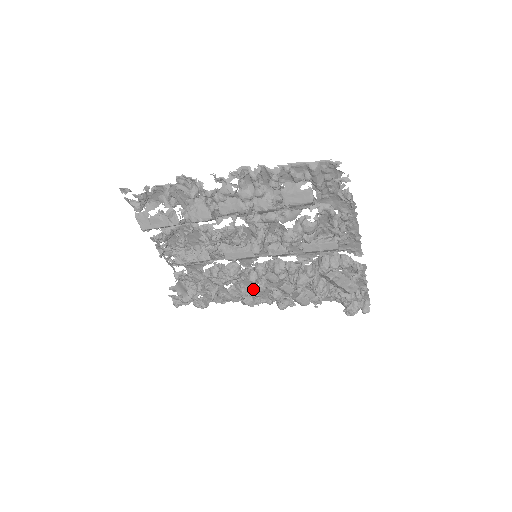
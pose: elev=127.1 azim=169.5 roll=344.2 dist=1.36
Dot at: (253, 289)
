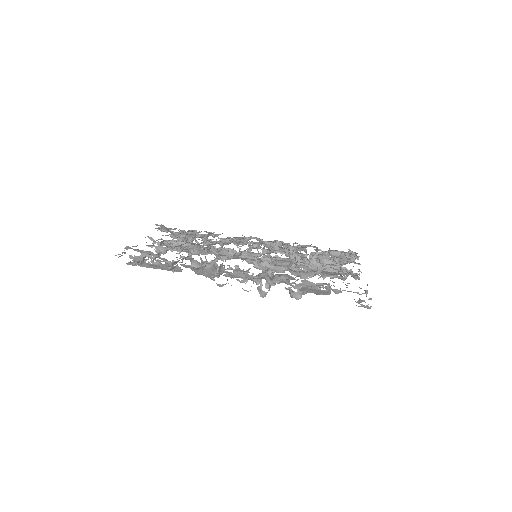
Dot at: occluded
